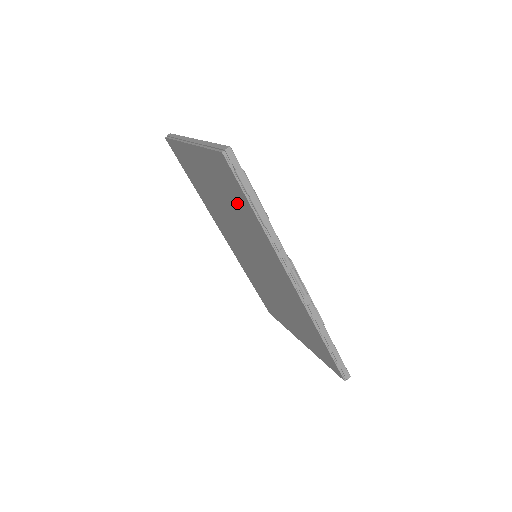
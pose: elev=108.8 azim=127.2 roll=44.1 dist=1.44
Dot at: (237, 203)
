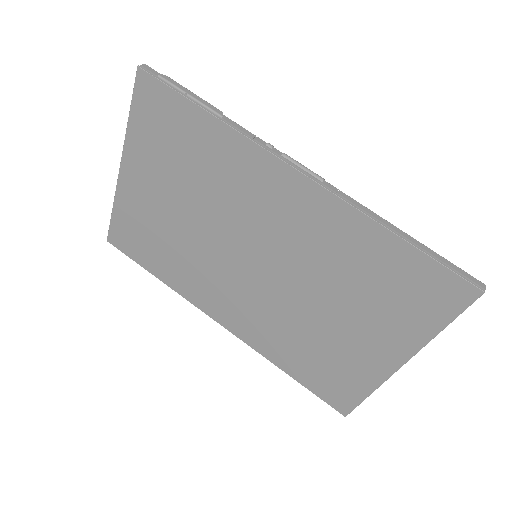
Dot at: (187, 148)
